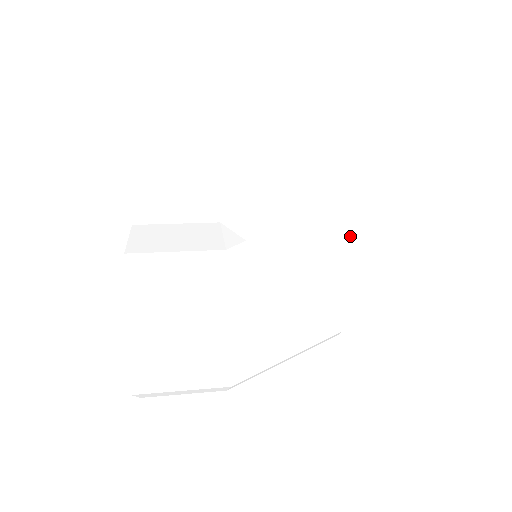
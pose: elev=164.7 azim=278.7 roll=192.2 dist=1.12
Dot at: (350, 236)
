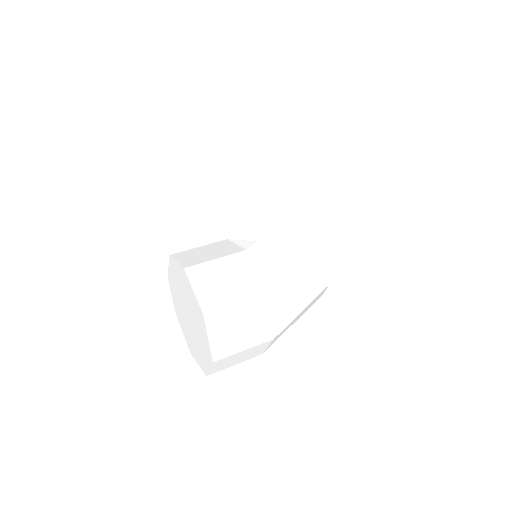
Dot at: (318, 222)
